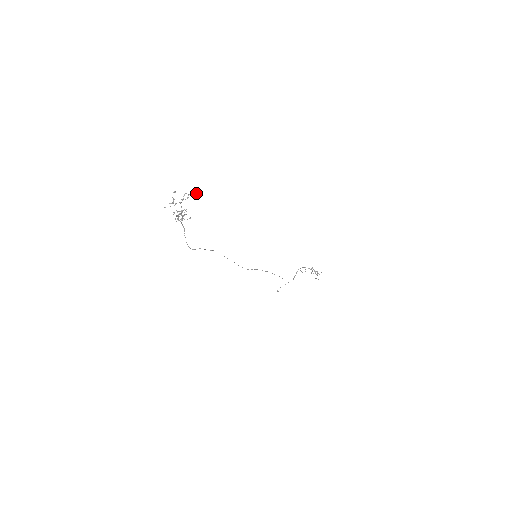
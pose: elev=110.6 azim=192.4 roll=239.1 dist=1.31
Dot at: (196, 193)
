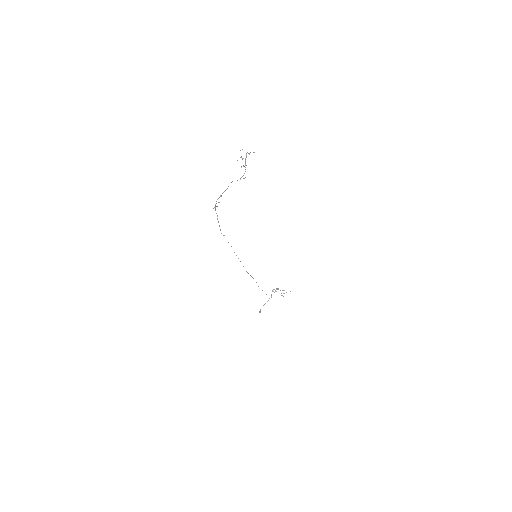
Dot at: occluded
